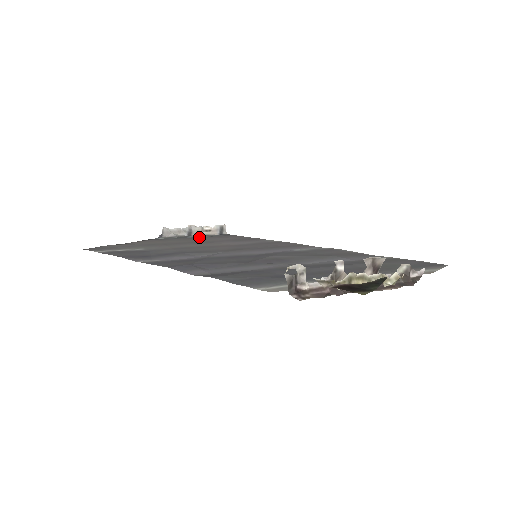
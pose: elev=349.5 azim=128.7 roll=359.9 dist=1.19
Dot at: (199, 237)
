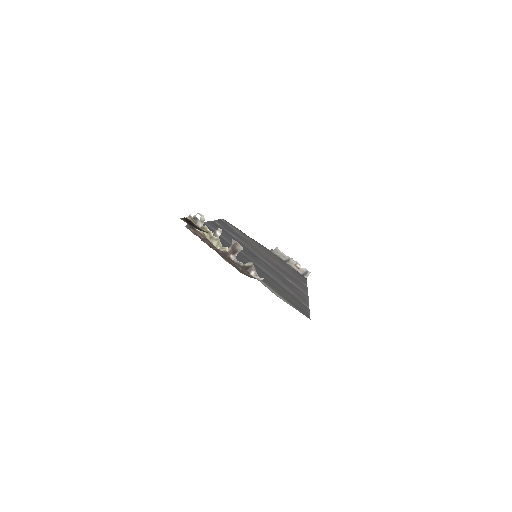
Dot at: (286, 264)
